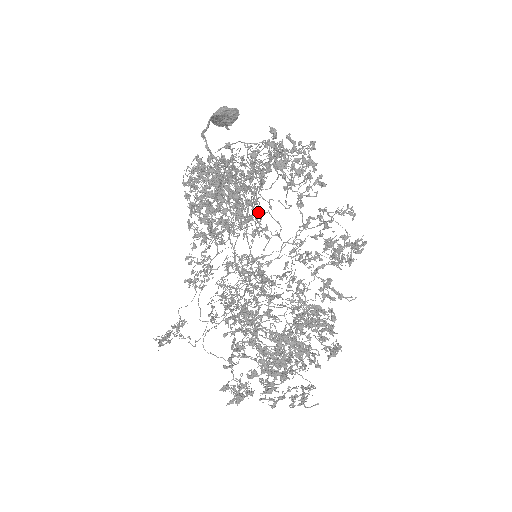
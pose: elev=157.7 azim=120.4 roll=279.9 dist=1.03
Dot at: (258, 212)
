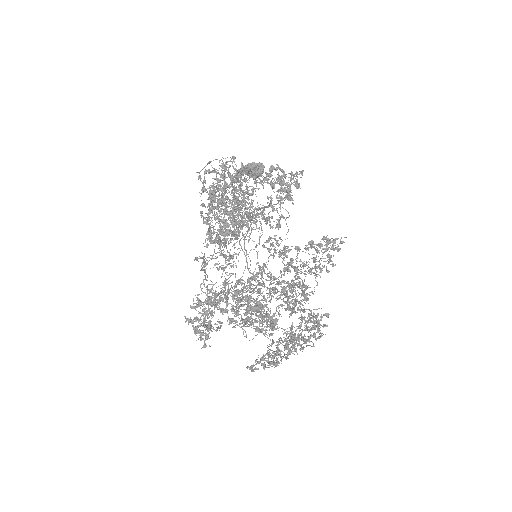
Dot at: (280, 237)
